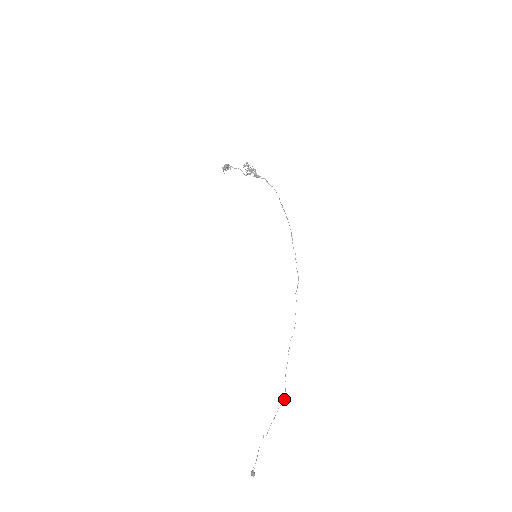
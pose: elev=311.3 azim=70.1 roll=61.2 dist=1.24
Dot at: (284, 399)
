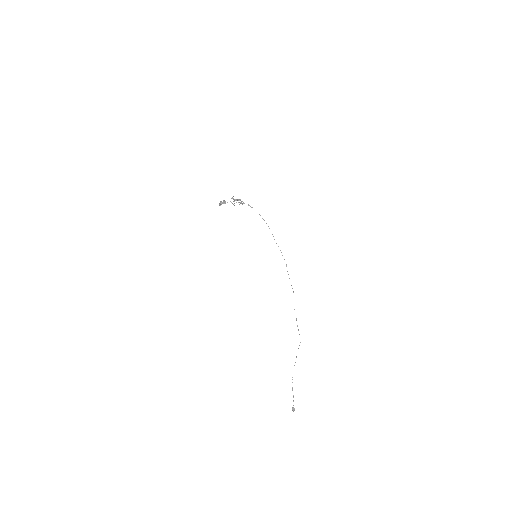
Dot at: occluded
